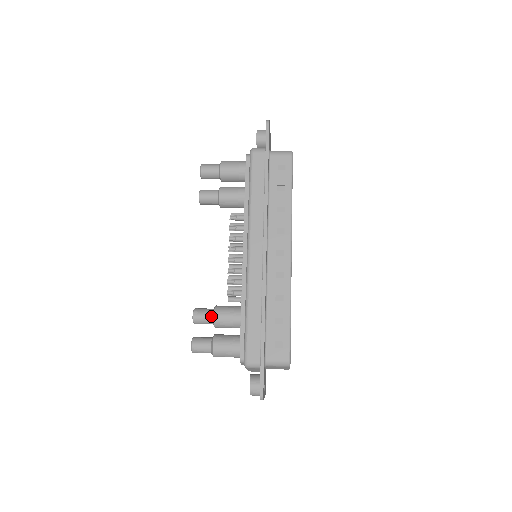
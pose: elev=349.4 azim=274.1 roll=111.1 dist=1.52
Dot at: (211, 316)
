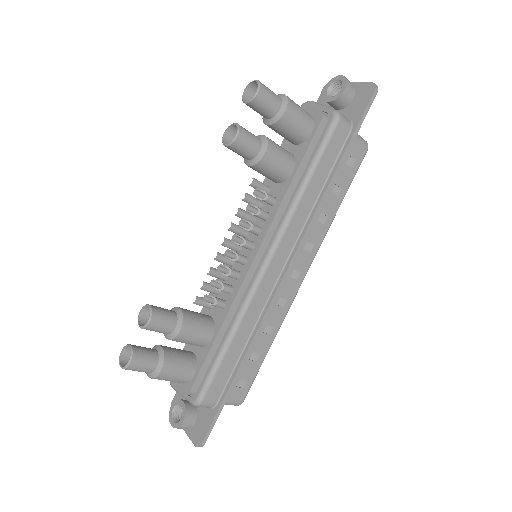
Dot at: (174, 327)
